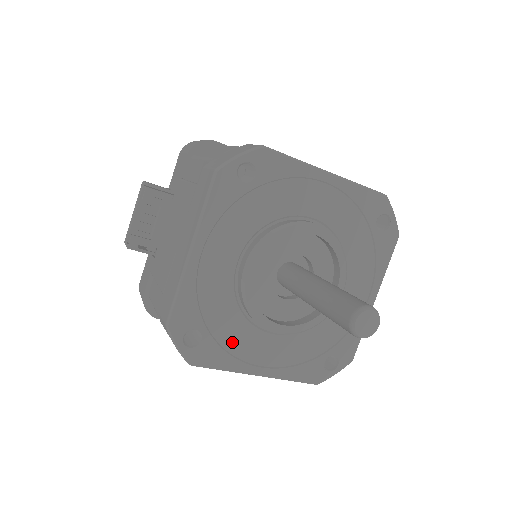
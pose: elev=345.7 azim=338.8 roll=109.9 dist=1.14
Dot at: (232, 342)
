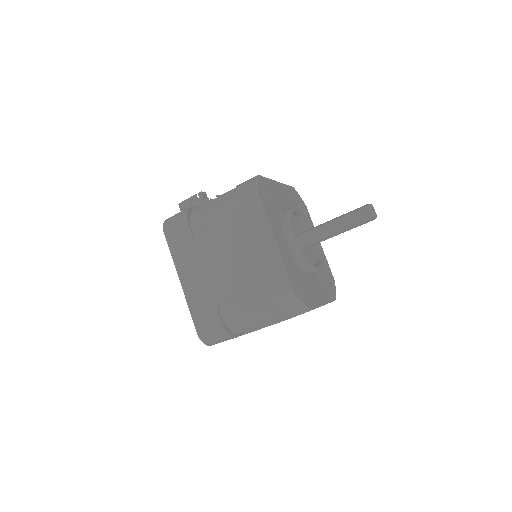
Dot at: (273, 216)
